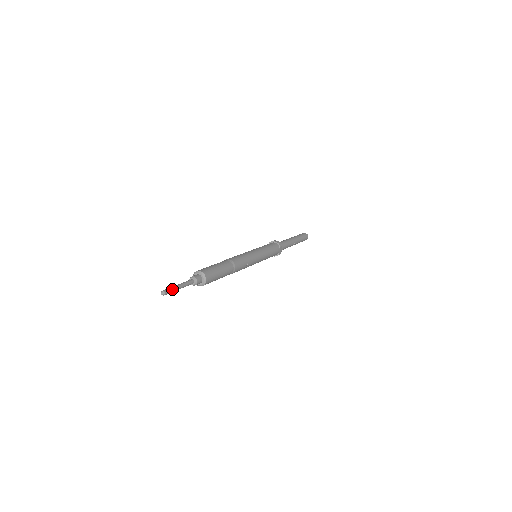
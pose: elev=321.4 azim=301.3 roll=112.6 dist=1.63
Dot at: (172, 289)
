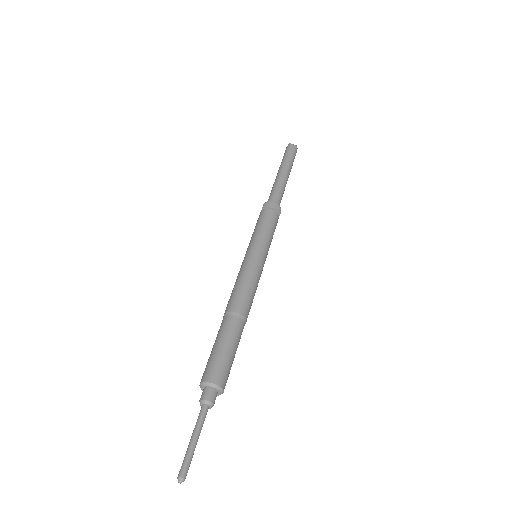
Dot at: (190, 460)
